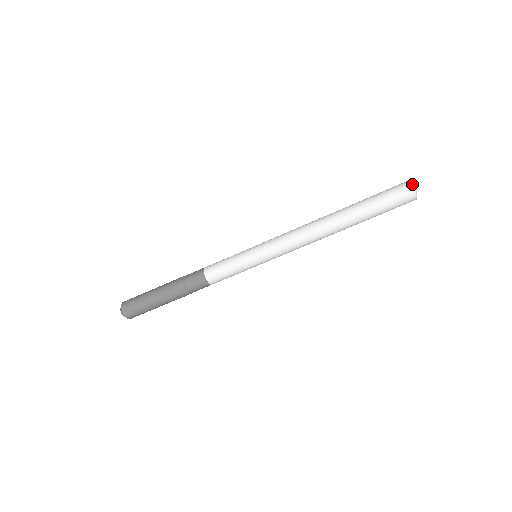
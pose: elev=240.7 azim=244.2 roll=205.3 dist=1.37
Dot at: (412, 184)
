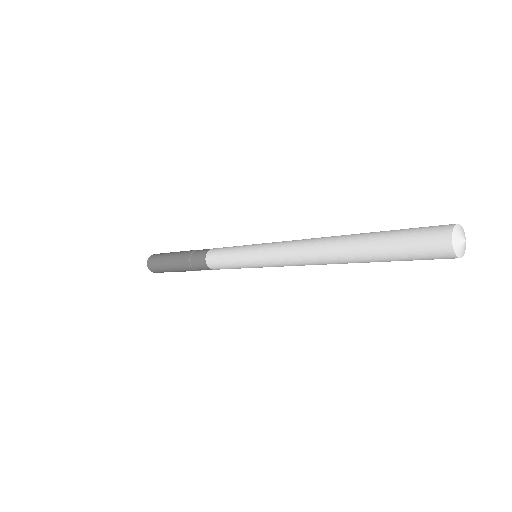
Dot at: (453, 250)
